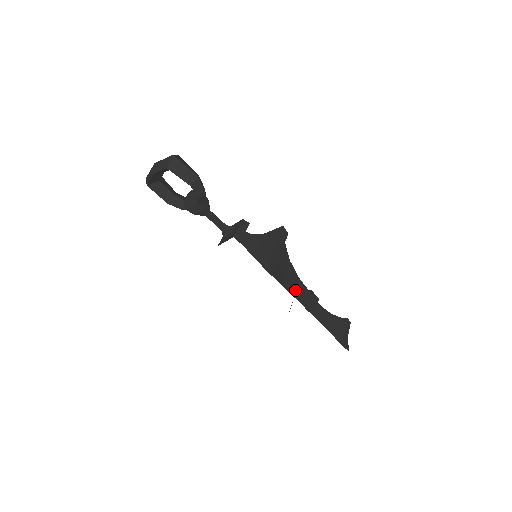
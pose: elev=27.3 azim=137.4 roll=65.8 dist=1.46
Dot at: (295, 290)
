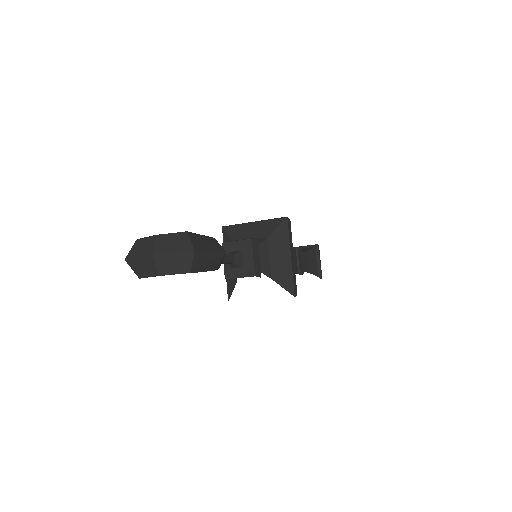
Dot at: occluded
